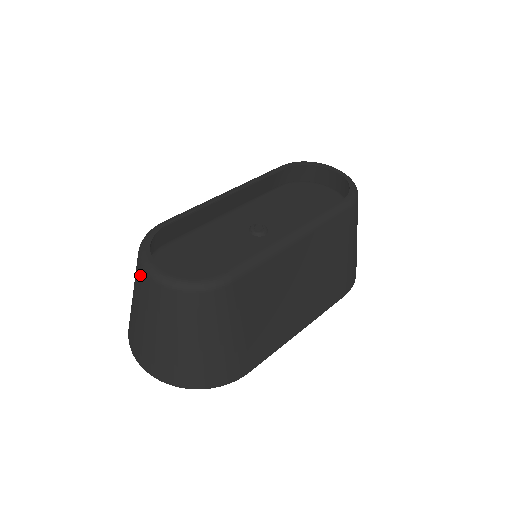
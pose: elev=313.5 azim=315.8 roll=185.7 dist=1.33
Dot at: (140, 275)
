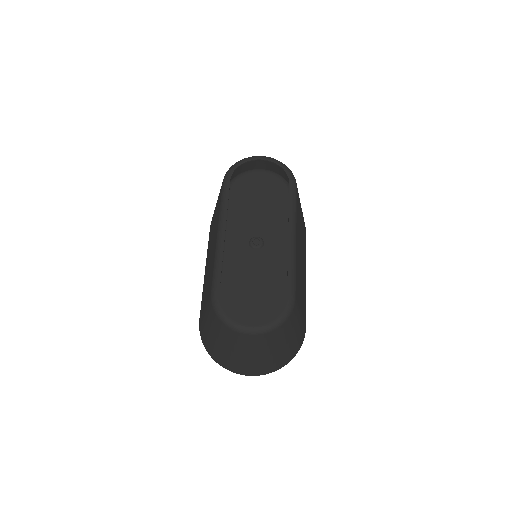
Dot at: (239, 337)
